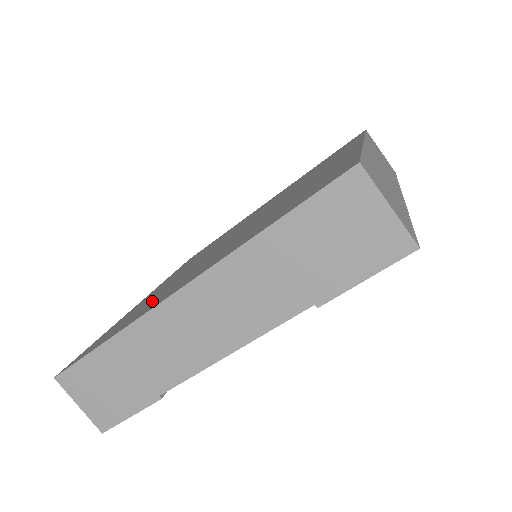
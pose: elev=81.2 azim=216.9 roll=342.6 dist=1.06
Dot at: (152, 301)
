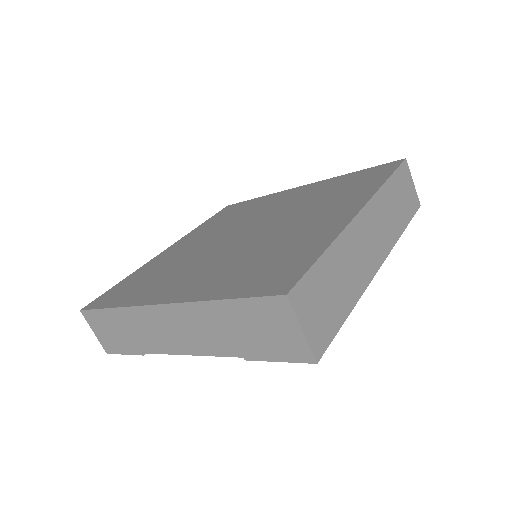
Dot at: (156, 280)
